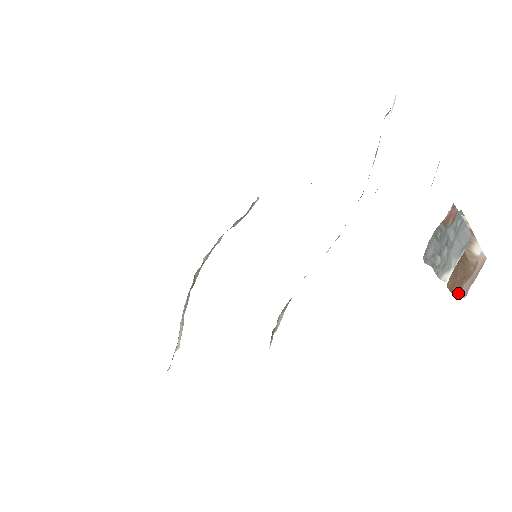
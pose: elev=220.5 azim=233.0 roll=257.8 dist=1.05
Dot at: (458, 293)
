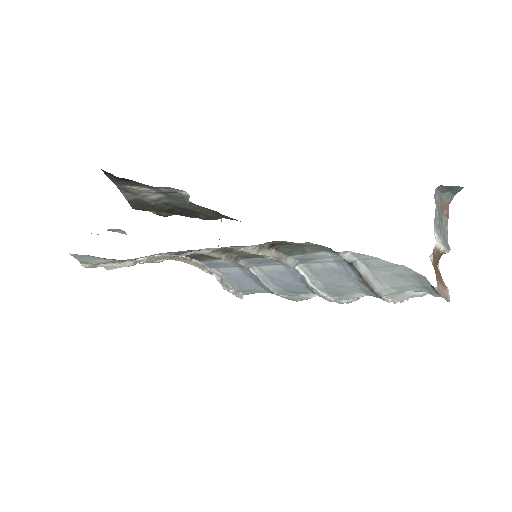
Dot at: occluded
